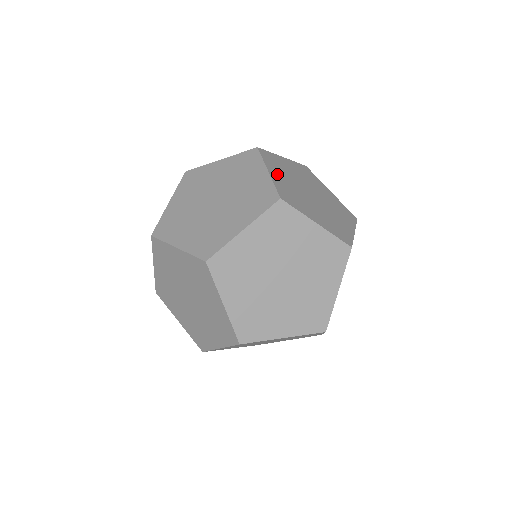
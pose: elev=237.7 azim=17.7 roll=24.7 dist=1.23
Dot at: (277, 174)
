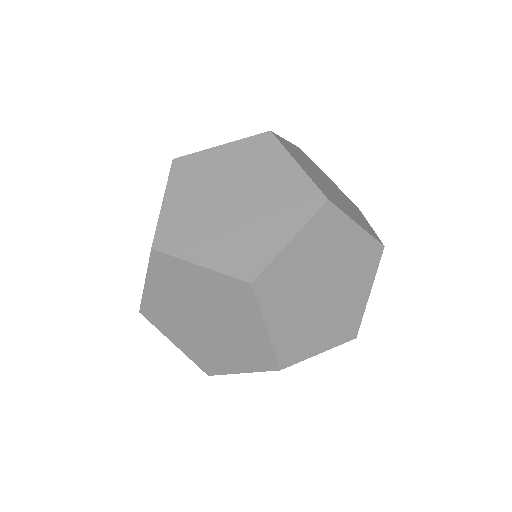
Dot at: (296, 150)
